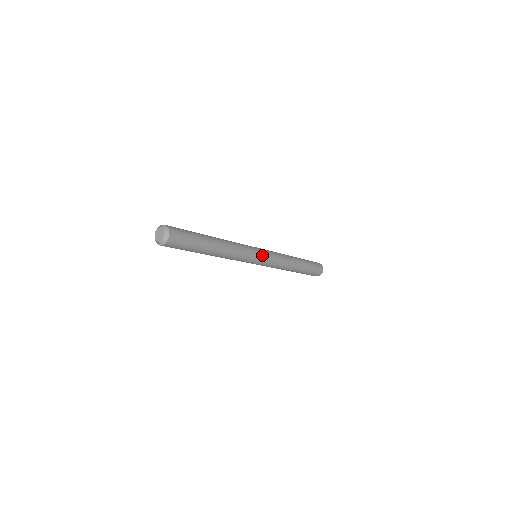
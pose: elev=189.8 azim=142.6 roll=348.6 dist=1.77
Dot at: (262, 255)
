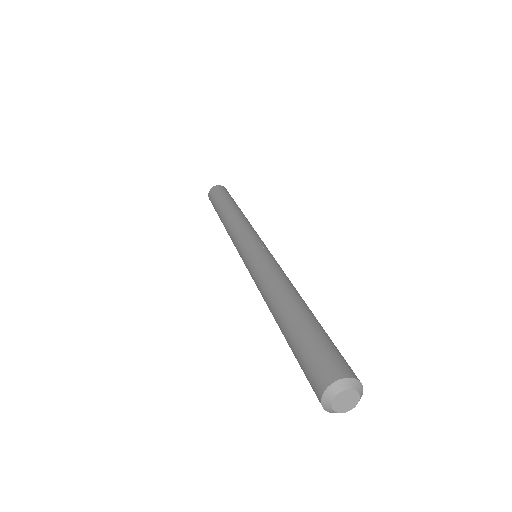
Dot at: occluded
